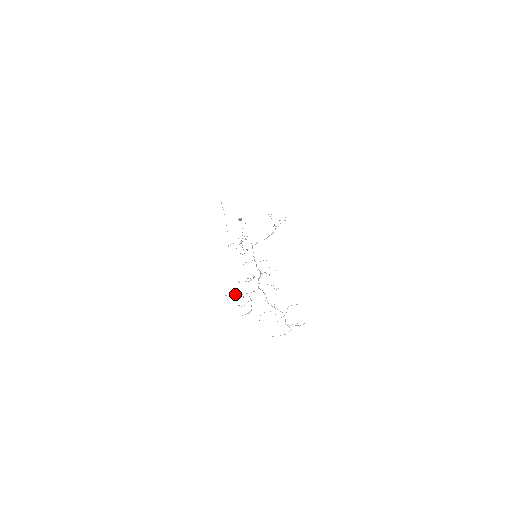
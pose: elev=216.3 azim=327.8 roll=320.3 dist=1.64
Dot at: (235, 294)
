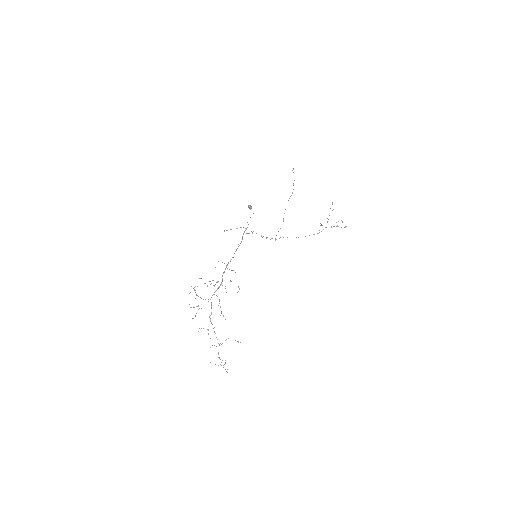
Dot at: occluded
